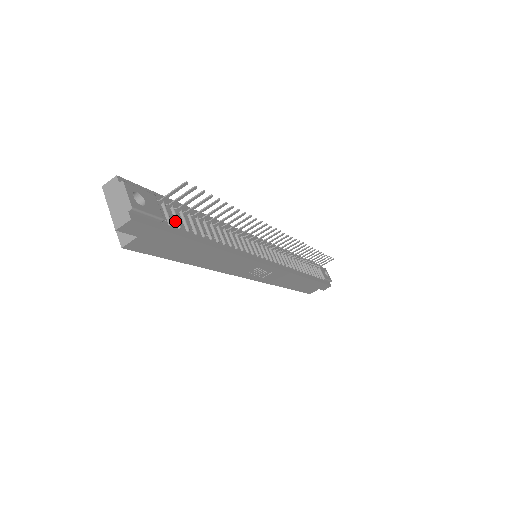
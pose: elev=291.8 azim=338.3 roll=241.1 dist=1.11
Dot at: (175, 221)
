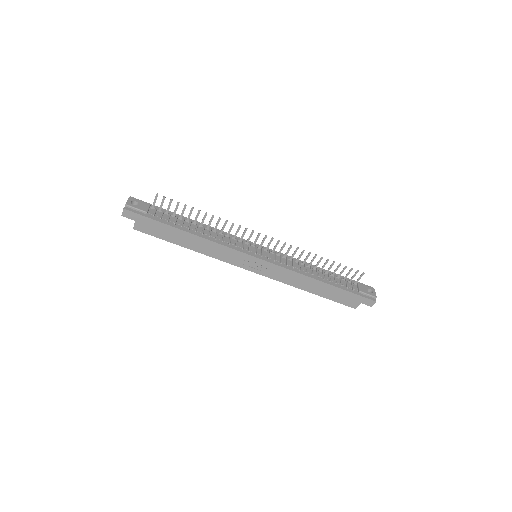
Dot at: (160, 216)
